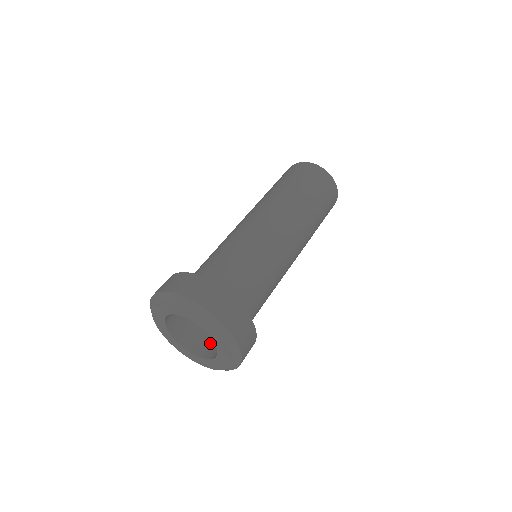
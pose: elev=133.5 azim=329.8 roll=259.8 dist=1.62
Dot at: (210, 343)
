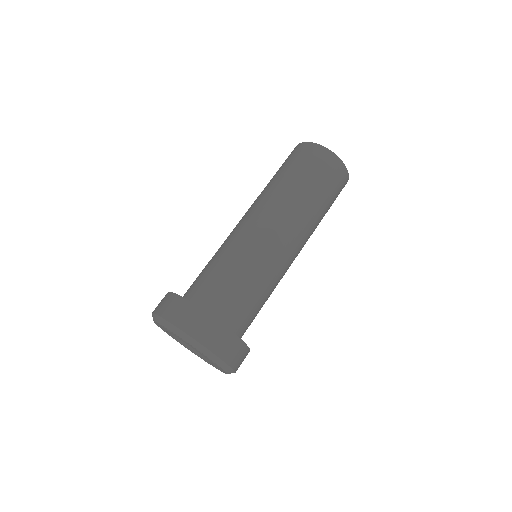
Dot at: occluded
